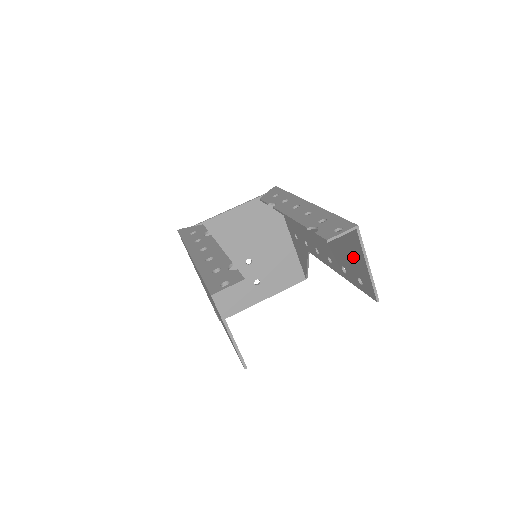
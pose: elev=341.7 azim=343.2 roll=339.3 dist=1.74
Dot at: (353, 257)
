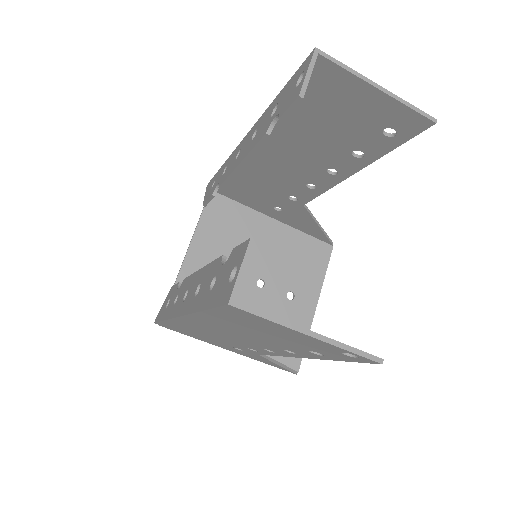
Dot at: (351, 111)
